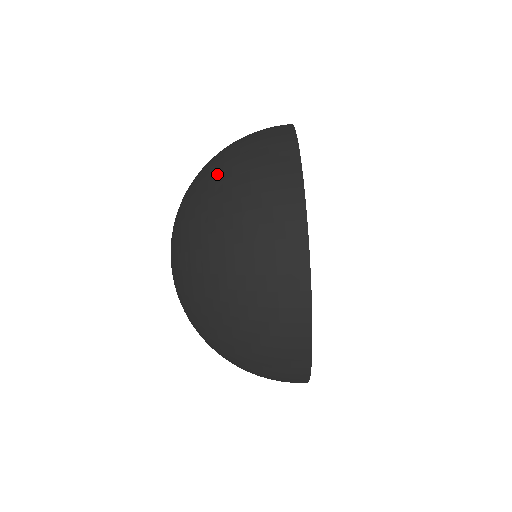
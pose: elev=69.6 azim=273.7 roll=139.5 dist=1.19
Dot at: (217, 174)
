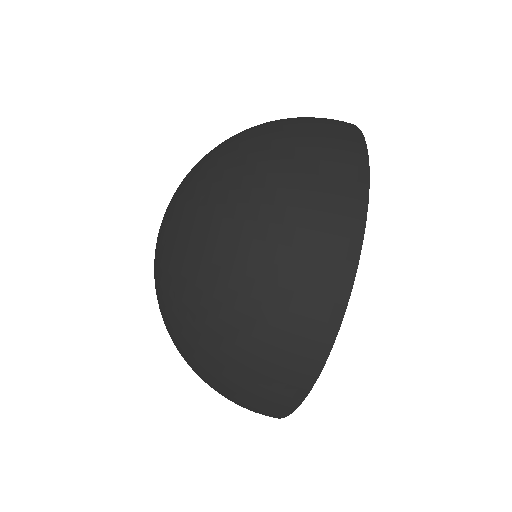
Dot at: (239, 253)
